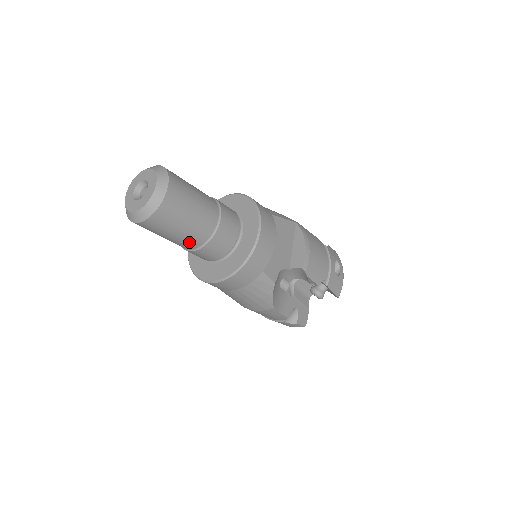
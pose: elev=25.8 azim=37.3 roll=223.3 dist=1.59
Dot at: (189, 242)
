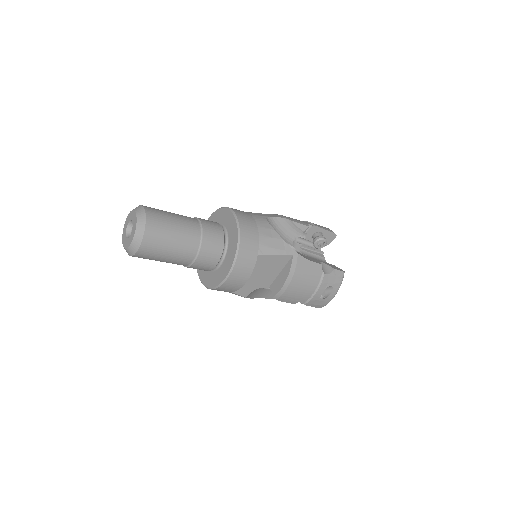
Dot at: occluded
